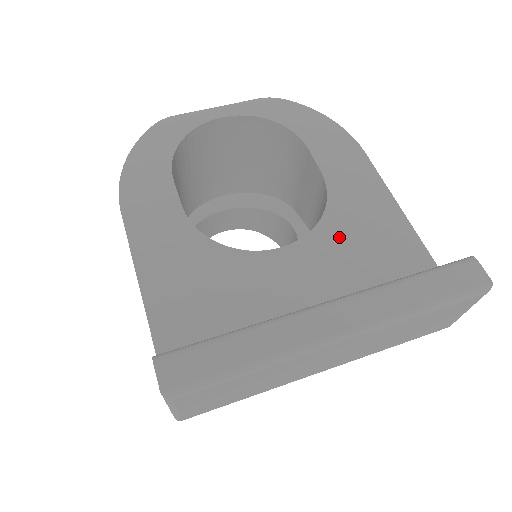
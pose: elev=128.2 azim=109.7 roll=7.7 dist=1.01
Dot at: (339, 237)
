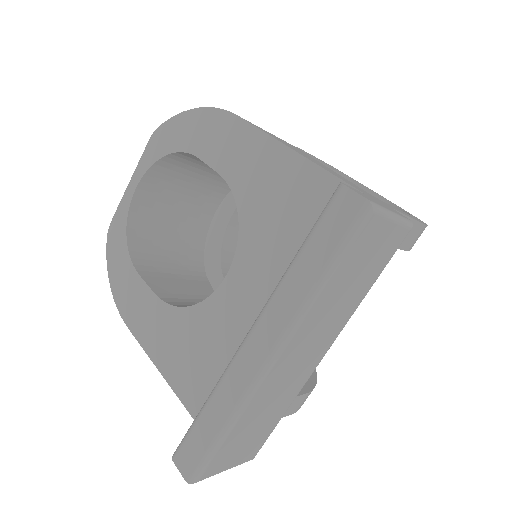
Dot at: (259, 228)
